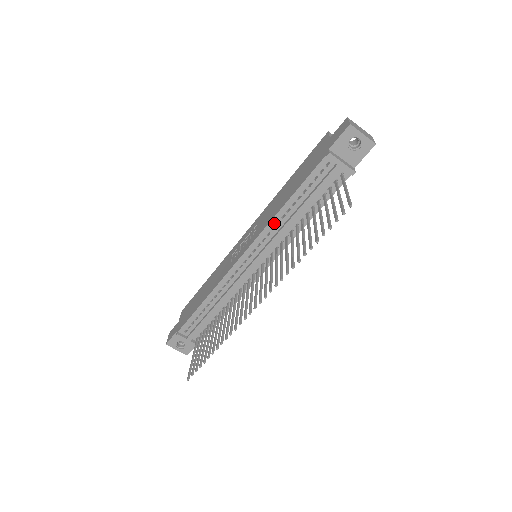
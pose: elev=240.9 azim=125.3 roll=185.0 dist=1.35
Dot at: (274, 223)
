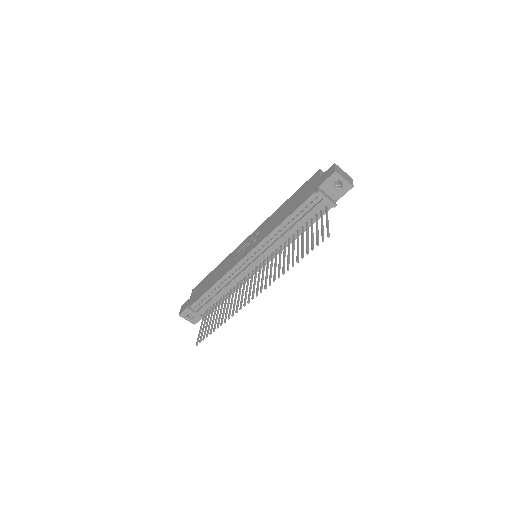
Dot at: (272, 235)
